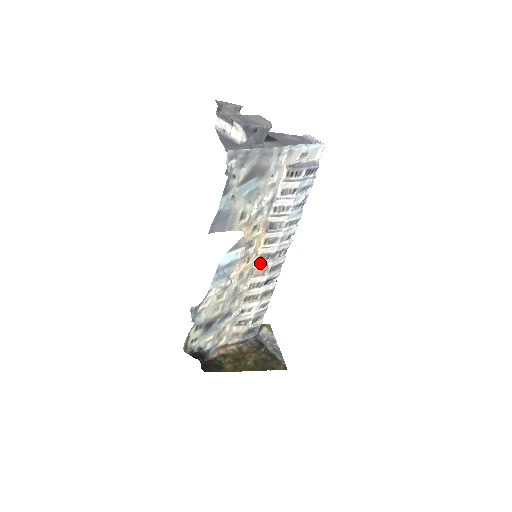
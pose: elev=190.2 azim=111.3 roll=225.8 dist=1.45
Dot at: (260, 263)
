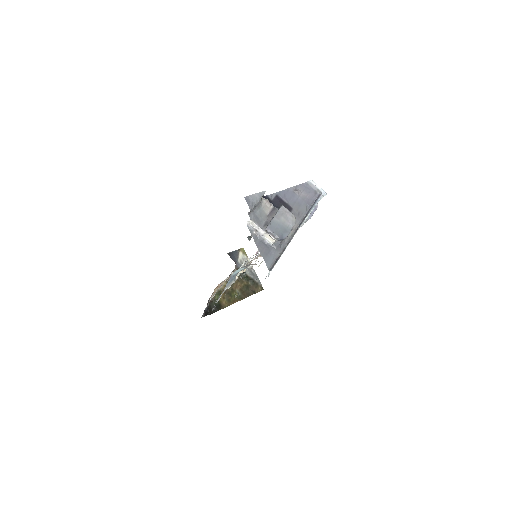
Dot at: occluded
